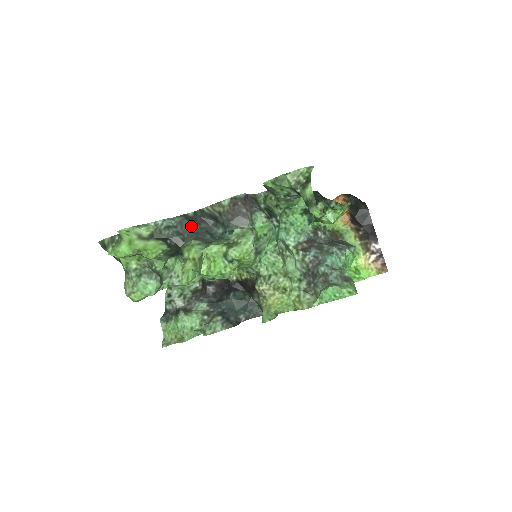
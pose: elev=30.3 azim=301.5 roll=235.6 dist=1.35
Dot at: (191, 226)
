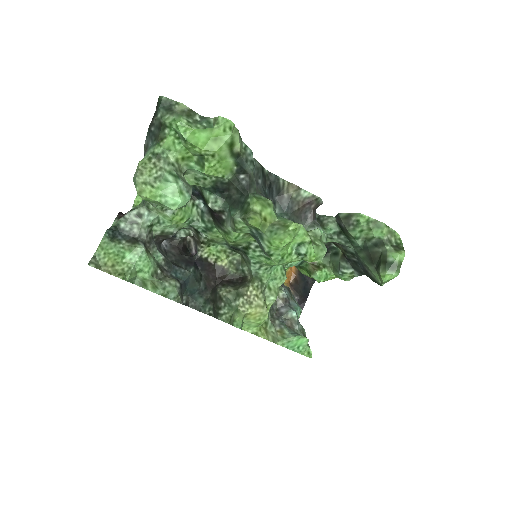
Dot at: (262, 182)
